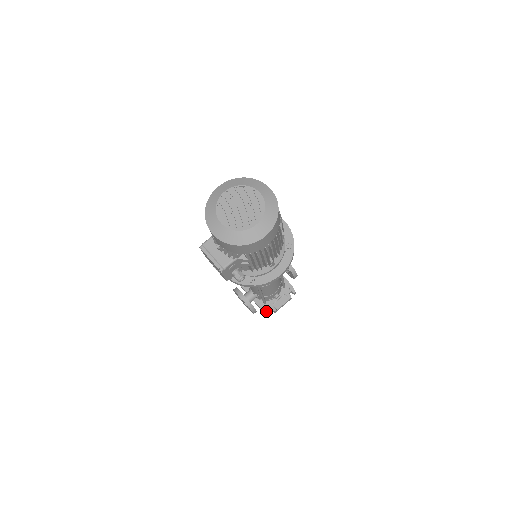
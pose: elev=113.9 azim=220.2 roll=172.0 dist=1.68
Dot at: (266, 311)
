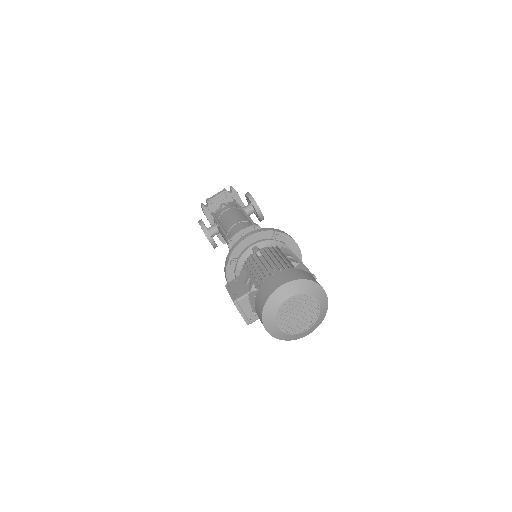
Dot at: (223, 241)
